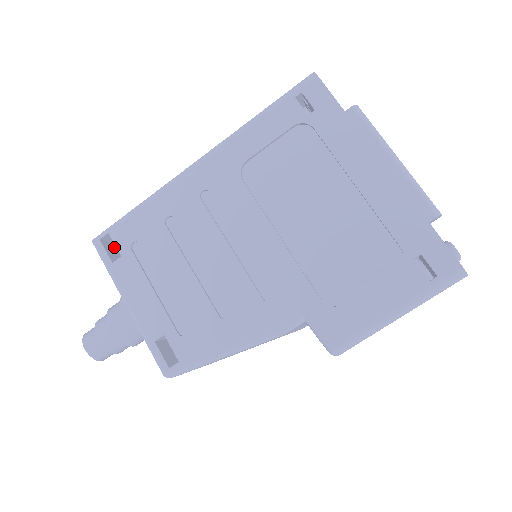
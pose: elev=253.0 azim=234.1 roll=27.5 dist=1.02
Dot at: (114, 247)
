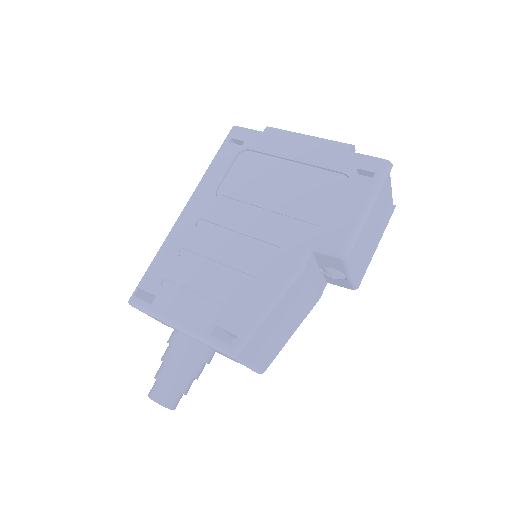
Dot at: occluded
